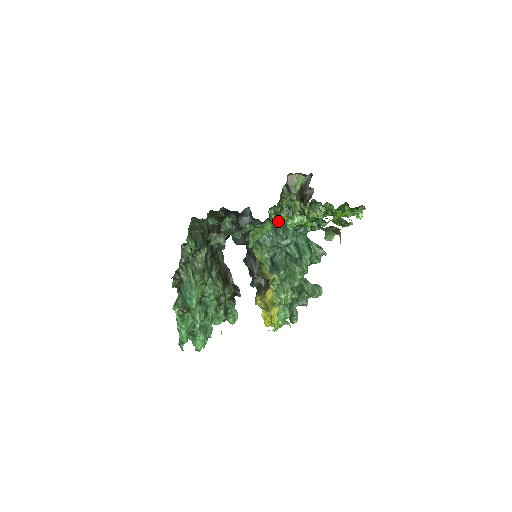
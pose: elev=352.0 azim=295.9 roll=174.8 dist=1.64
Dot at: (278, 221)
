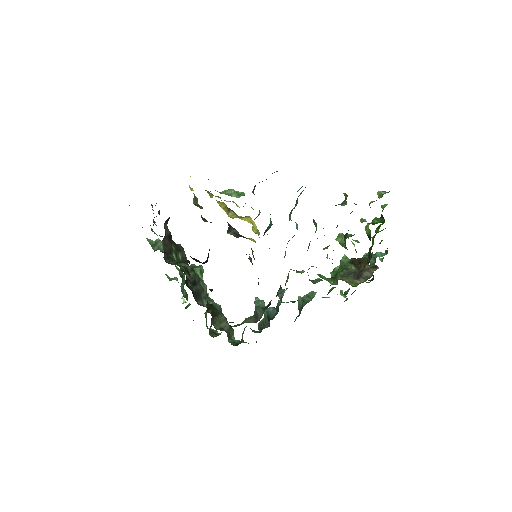
Dot at: occluded
